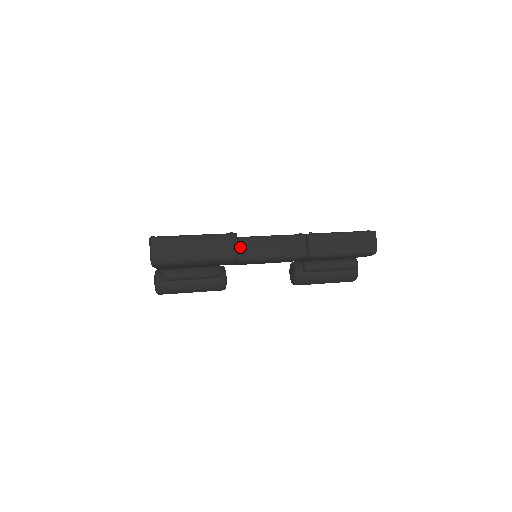
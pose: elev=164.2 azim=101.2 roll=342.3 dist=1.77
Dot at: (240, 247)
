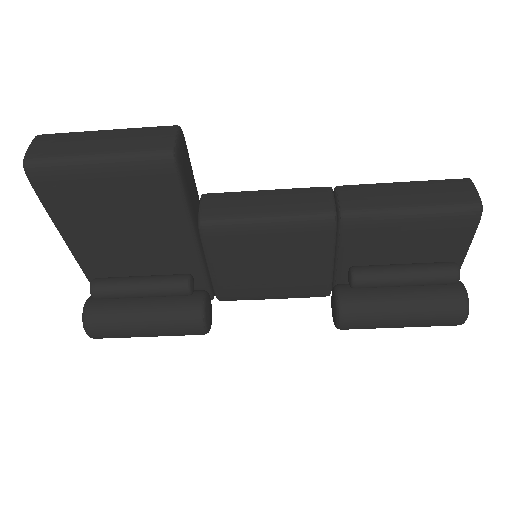
Dot at: (210, 203)
